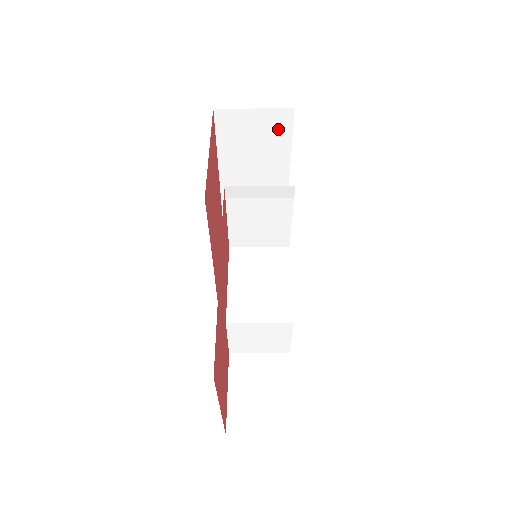
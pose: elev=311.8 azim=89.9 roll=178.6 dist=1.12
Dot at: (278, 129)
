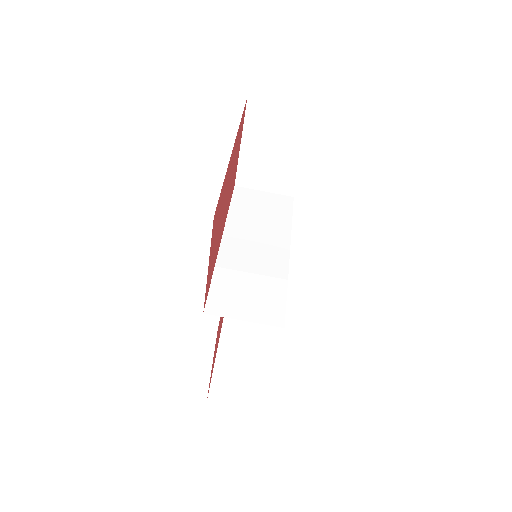
Dot at: occluded
